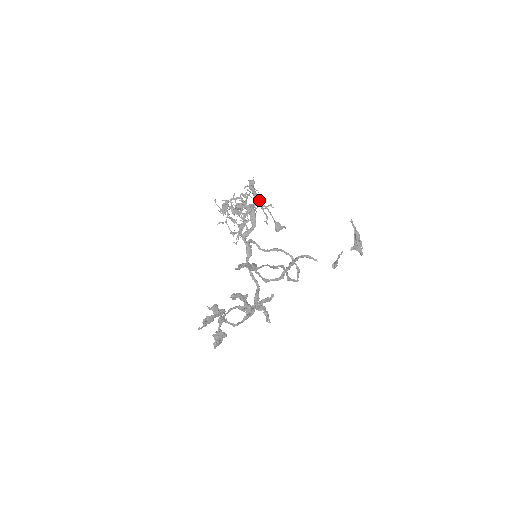
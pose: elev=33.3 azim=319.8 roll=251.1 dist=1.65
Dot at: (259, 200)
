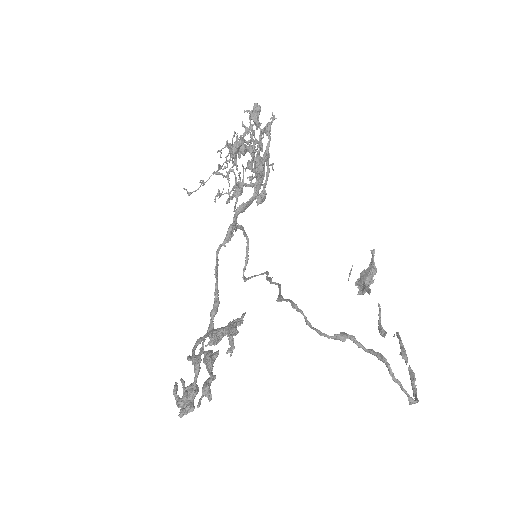
Dot at: (258, 146)
